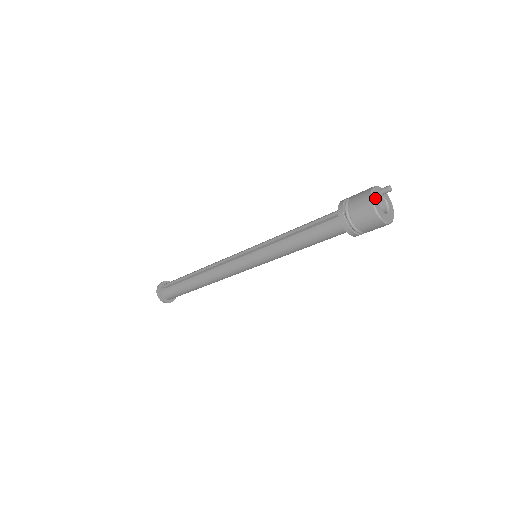
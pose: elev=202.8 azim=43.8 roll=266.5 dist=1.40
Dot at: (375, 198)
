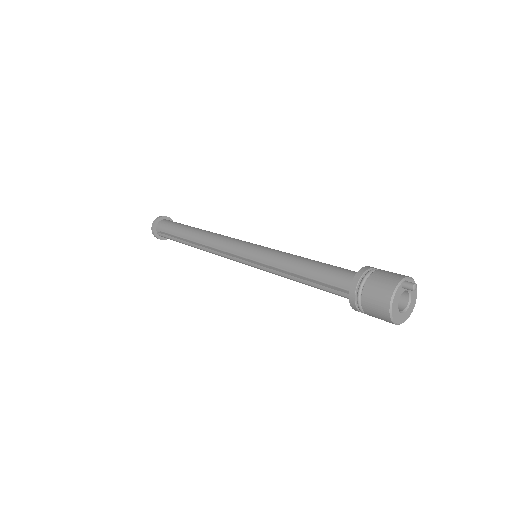
Dot at: (394, 309)
